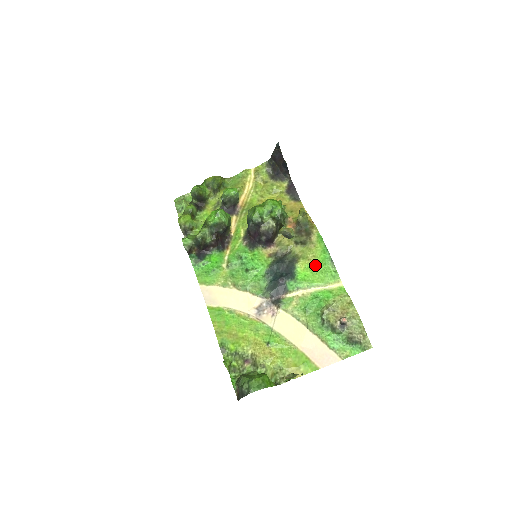
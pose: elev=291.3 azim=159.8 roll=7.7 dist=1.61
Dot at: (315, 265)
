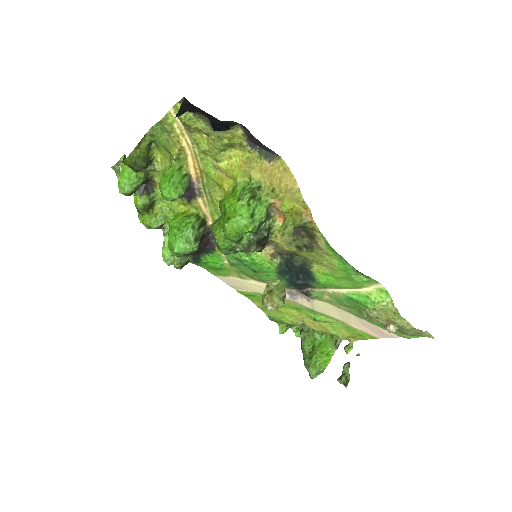
Dot at: (336, 273)
